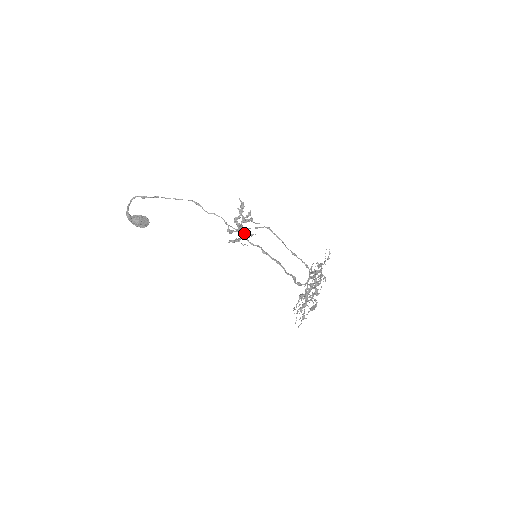
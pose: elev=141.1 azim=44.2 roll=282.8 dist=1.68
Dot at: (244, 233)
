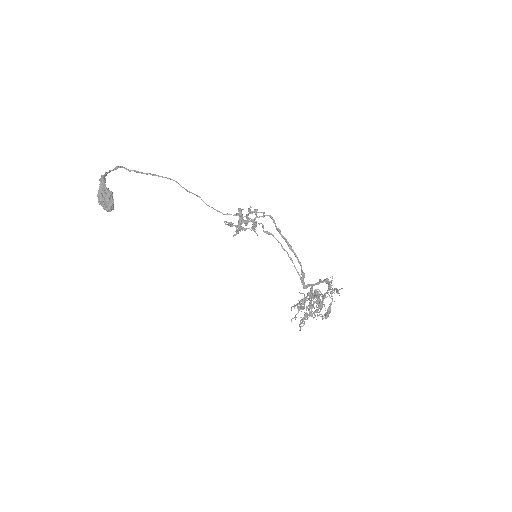
Dot at: (252, 220)
